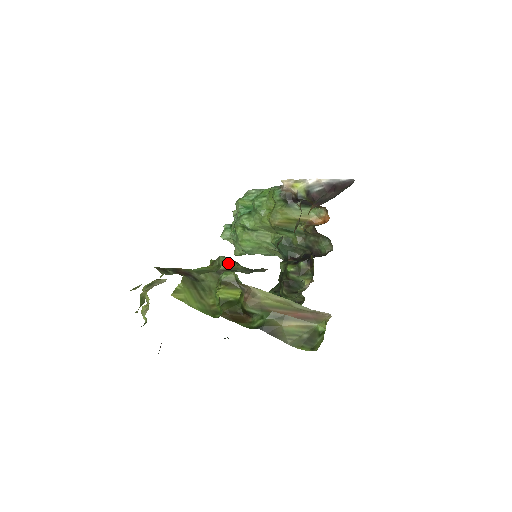
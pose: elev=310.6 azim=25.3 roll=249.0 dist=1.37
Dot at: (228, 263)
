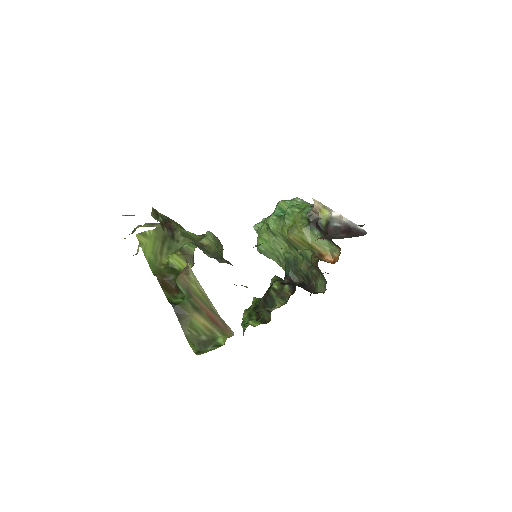
Dot at: (208, 240)
